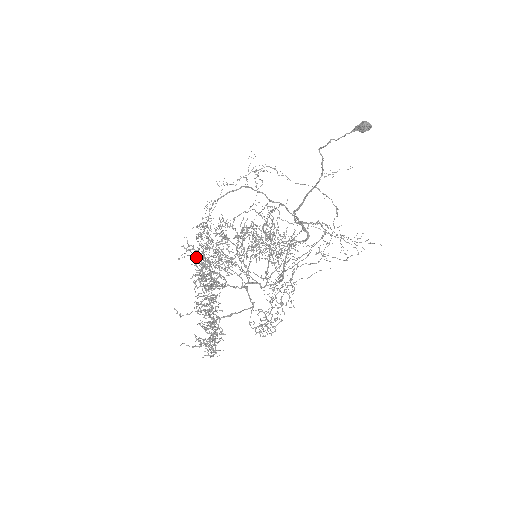
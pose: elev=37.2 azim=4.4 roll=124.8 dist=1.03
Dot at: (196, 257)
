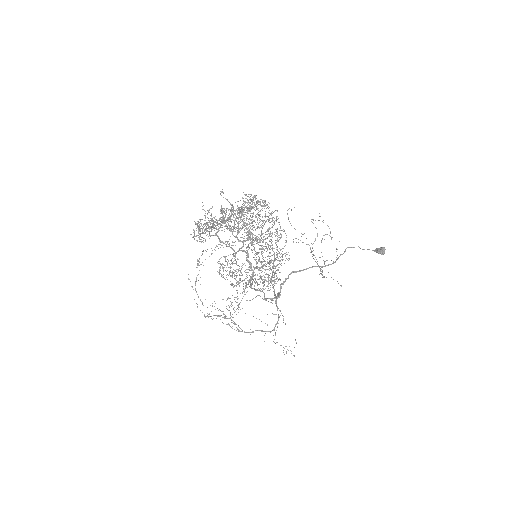
Dot at: (253, 199)
